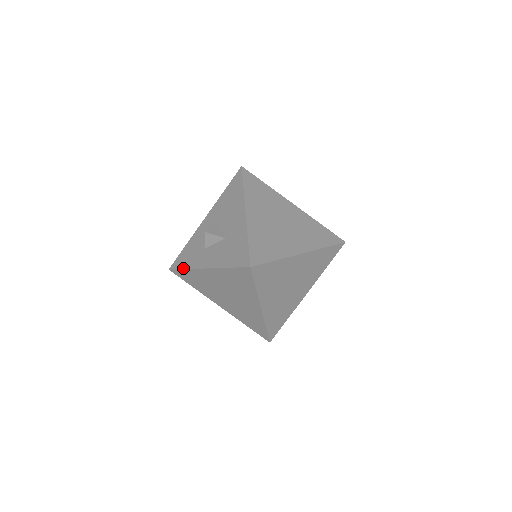
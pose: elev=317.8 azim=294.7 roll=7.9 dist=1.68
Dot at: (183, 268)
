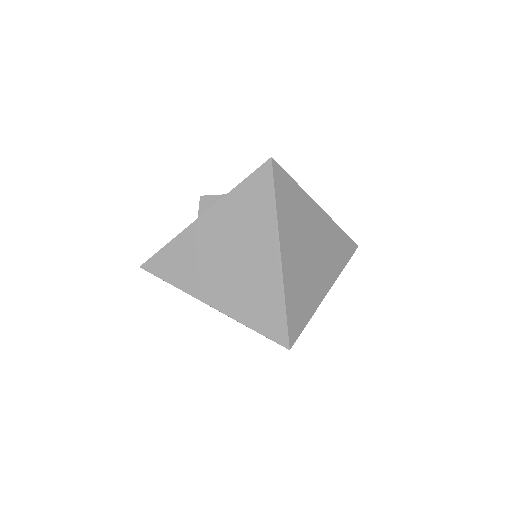
Dot at: (165, 245)
